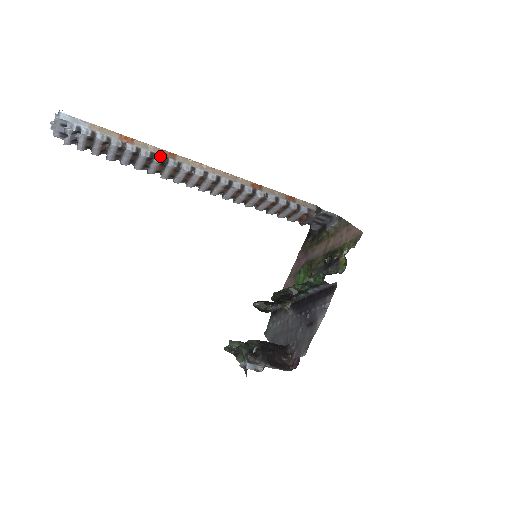
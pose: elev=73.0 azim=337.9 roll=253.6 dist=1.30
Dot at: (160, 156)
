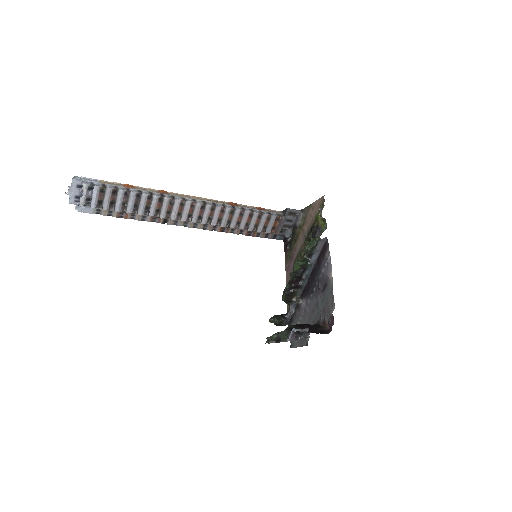
Dot at: (157, 194)
